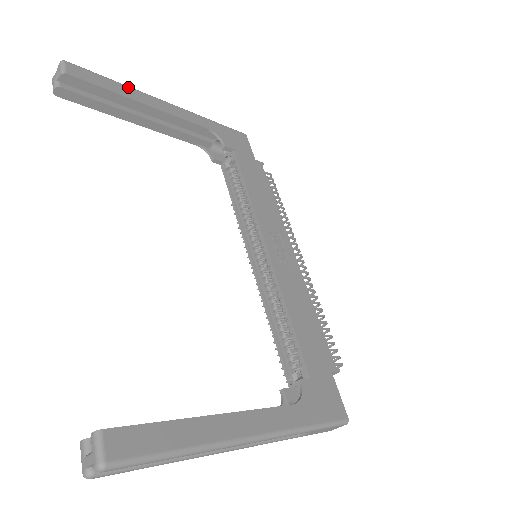
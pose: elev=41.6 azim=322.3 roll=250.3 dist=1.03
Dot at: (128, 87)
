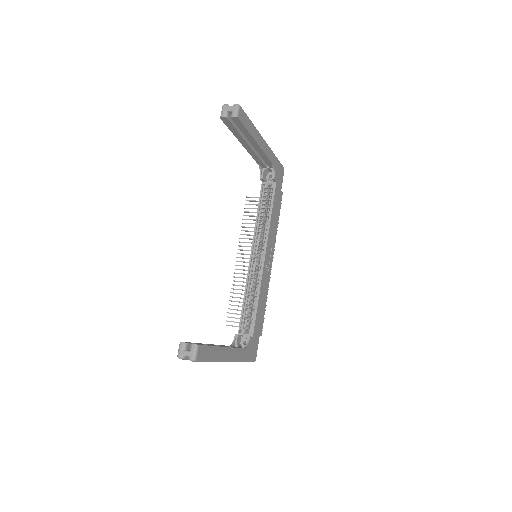
Dot at: (255, 128)
